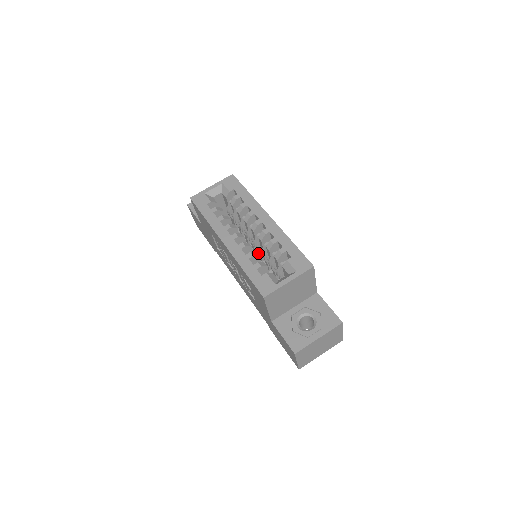
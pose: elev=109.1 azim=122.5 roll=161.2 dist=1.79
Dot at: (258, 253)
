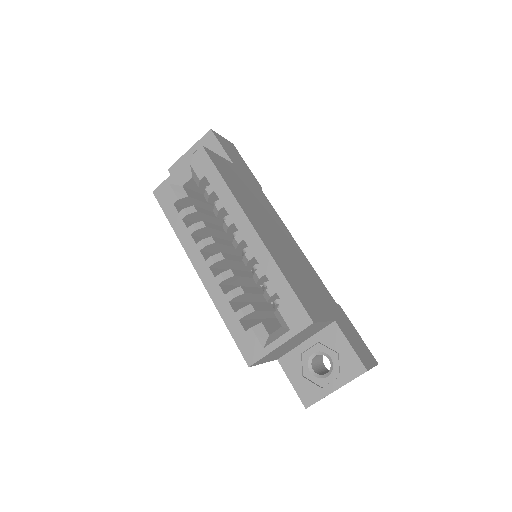
Dot at: occluded
